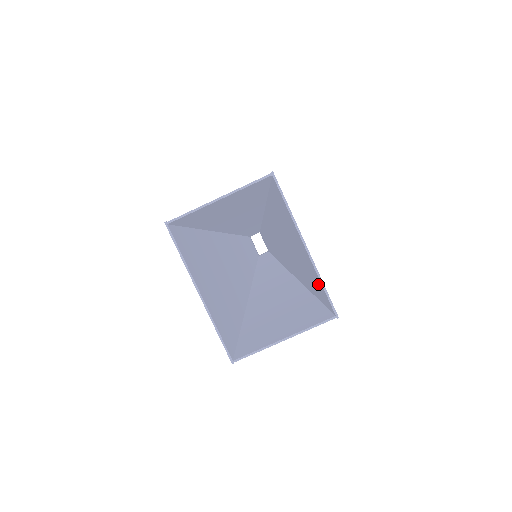
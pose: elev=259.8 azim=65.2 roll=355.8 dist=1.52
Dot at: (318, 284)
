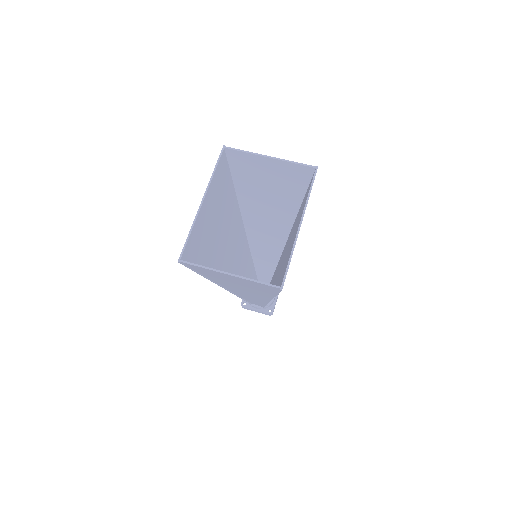
Dot at: occluded
